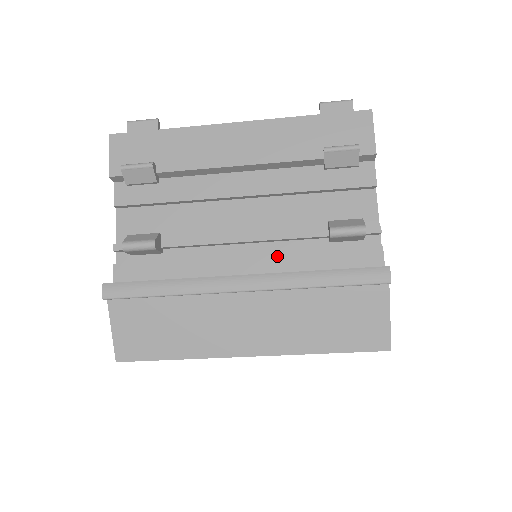
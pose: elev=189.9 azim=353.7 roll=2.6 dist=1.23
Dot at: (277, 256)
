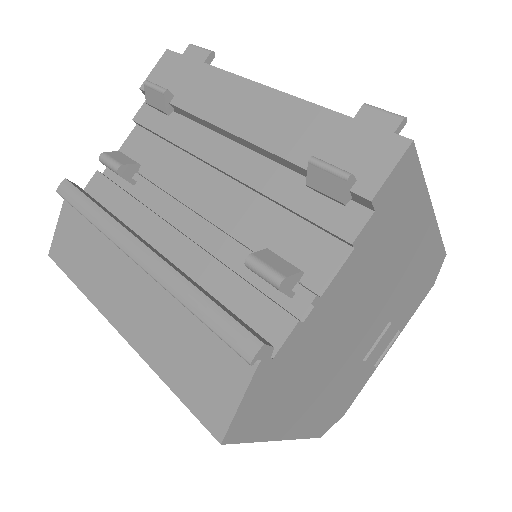
Dot at: (200, 251)
